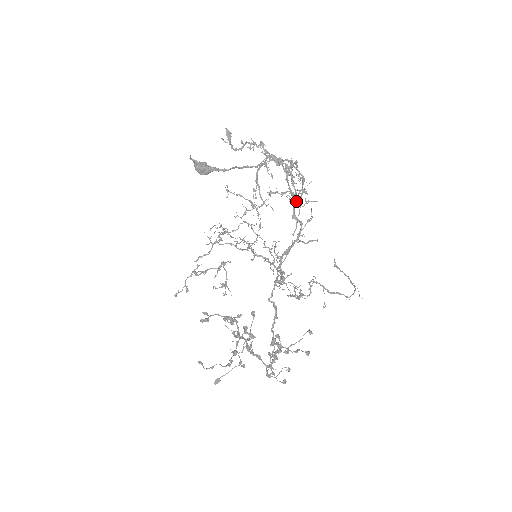
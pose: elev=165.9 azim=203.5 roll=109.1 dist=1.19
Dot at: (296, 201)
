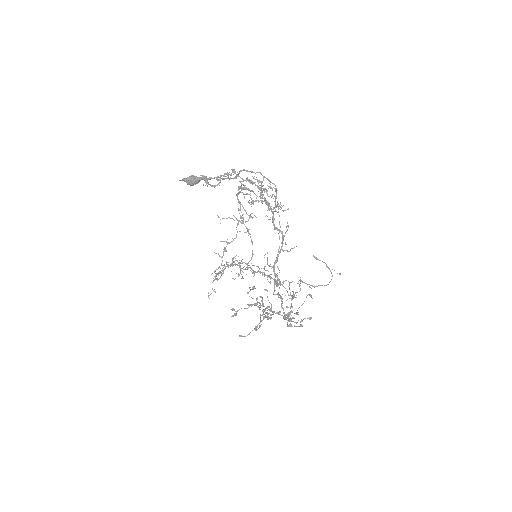
Dot at: (273, 217)
